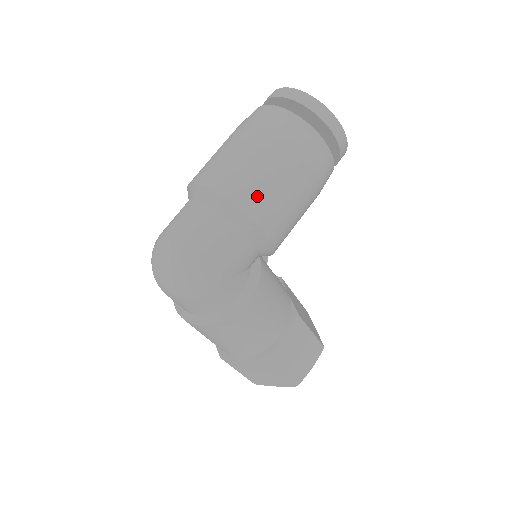
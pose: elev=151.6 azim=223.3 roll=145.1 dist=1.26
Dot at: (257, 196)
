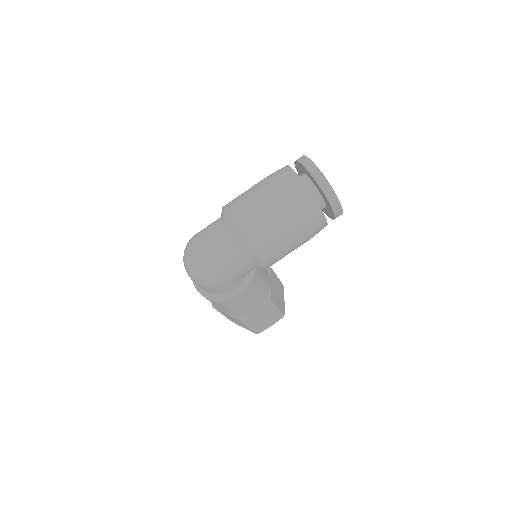
Dot at: (264, 242)
